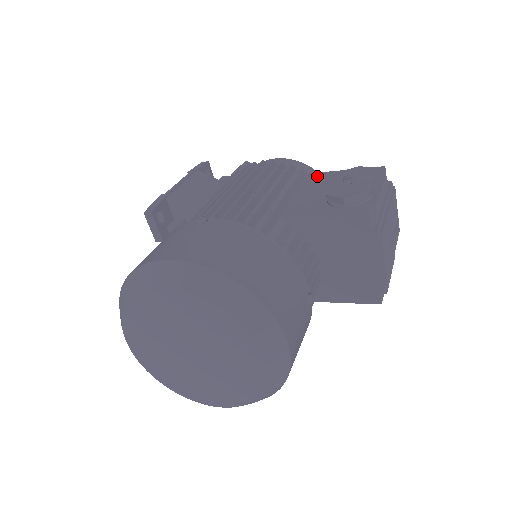
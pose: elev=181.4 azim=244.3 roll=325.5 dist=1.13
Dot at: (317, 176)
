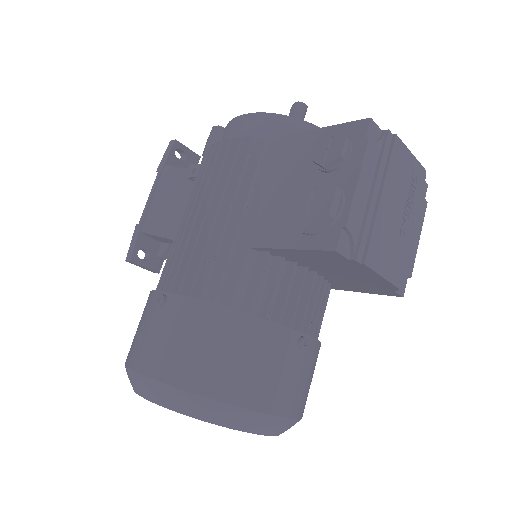
Dot at: (291, 145)
